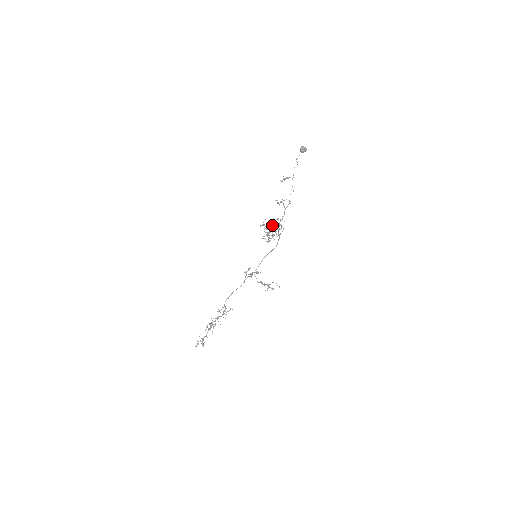
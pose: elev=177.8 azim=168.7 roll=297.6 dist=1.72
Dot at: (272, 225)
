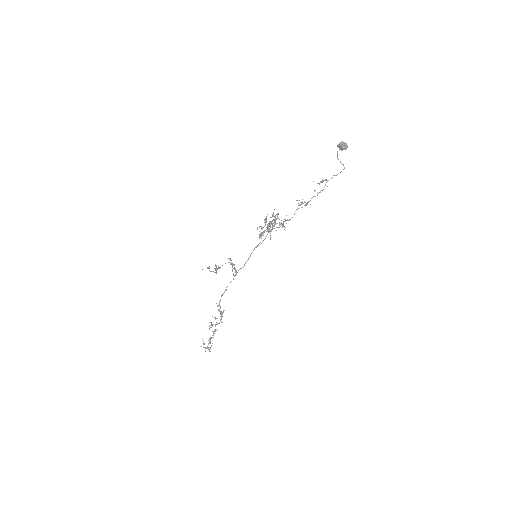
Dot at: occluded
